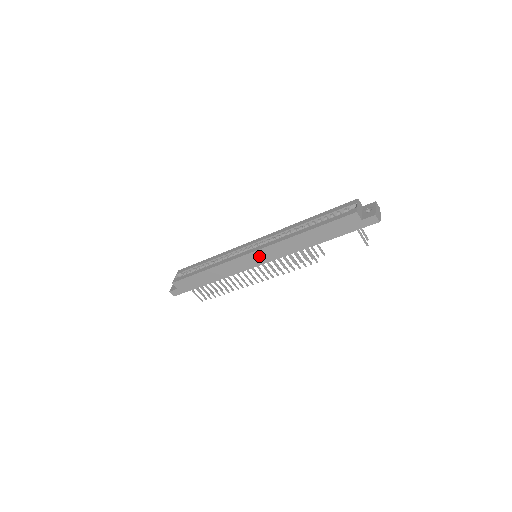
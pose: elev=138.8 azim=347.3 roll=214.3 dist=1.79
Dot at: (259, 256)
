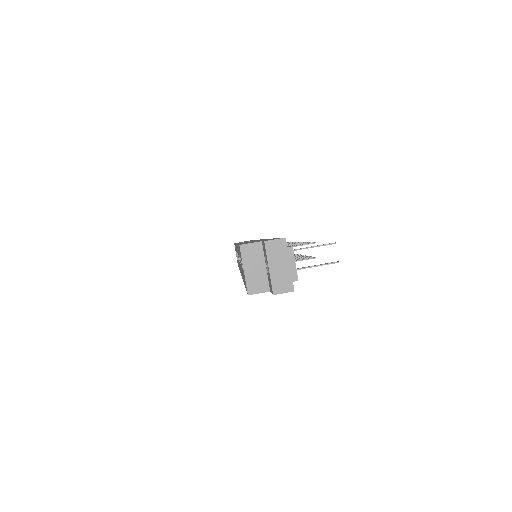
Dot at: occluded
